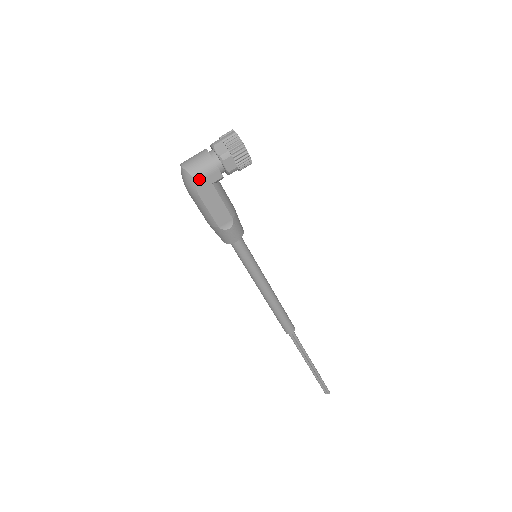
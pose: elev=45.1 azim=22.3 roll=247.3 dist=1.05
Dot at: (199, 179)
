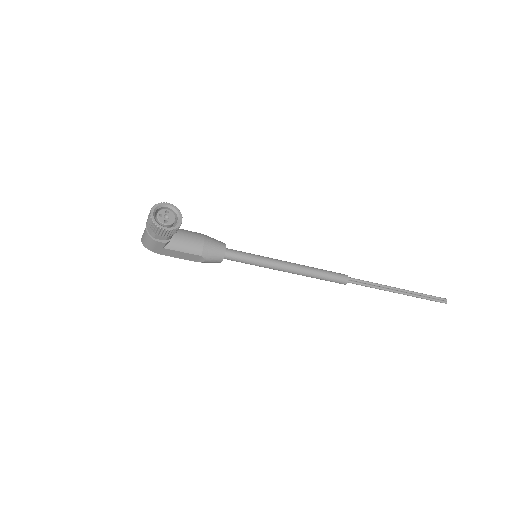
Dot at: (152, 249)
